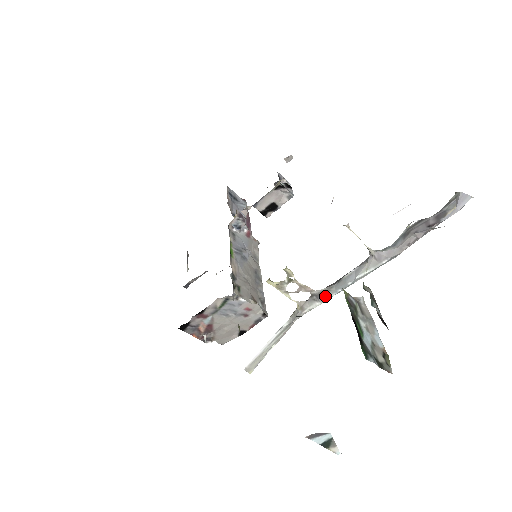
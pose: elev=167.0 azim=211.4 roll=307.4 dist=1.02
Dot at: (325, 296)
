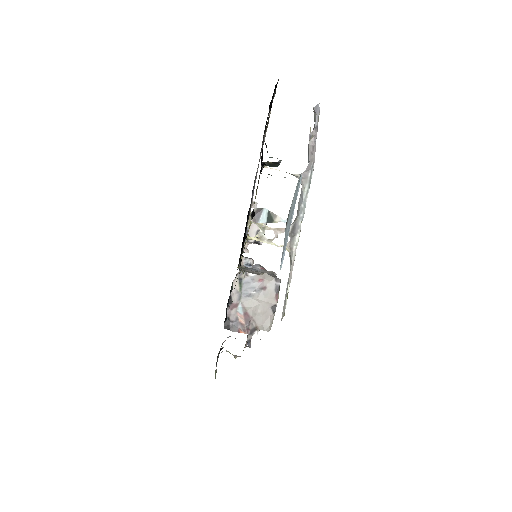
Dot at: (296, 227)
